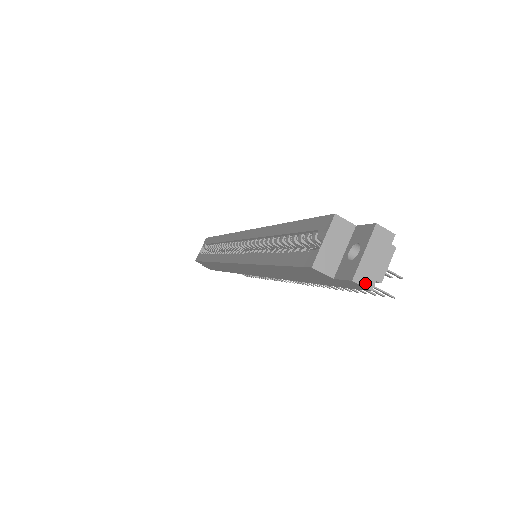
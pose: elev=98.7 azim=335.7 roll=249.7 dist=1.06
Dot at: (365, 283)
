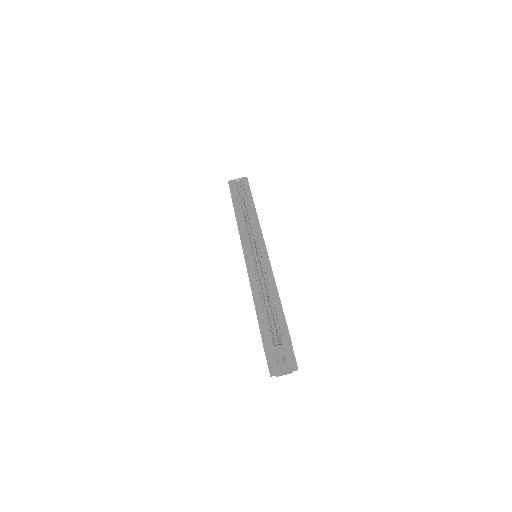
Dot at: (272, 374)
